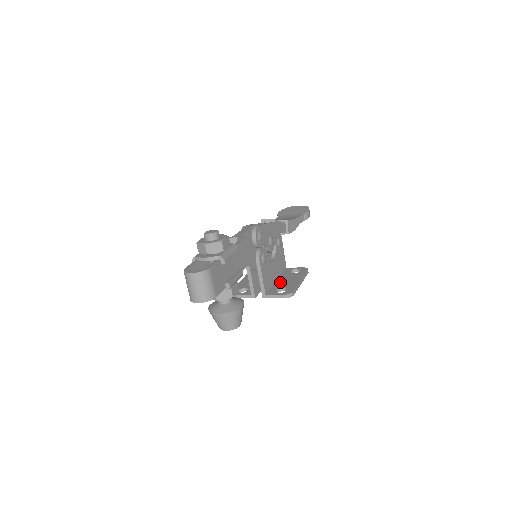
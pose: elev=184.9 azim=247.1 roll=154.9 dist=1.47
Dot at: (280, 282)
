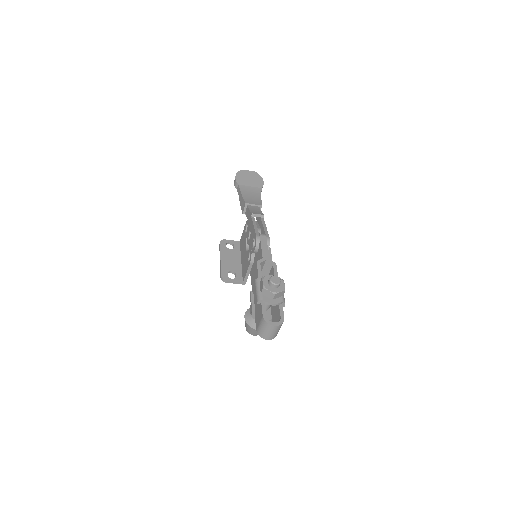
Dot at: occluded
